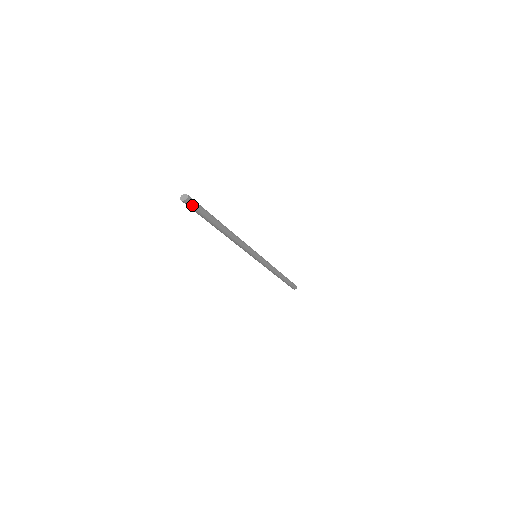
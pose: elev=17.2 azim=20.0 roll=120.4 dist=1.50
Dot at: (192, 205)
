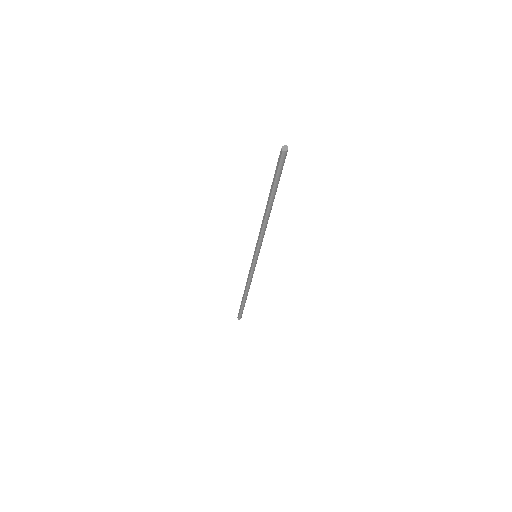
Dot at: occluded
